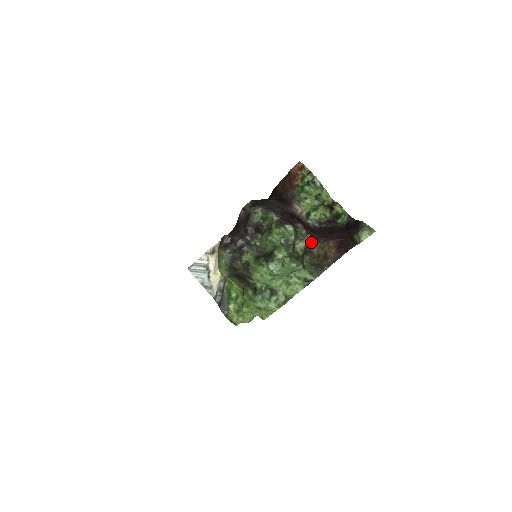
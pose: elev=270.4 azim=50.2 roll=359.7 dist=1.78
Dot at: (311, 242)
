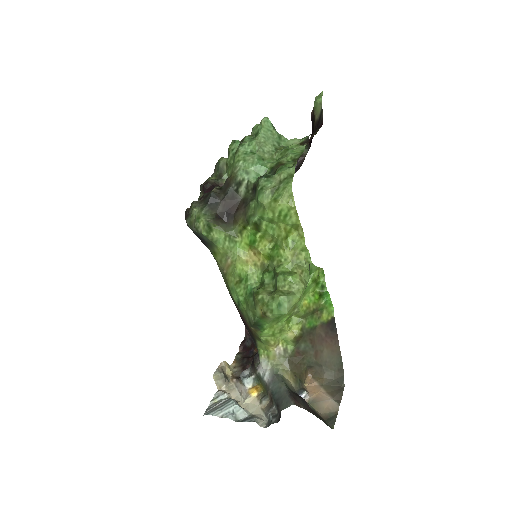
Dot at: occluded
